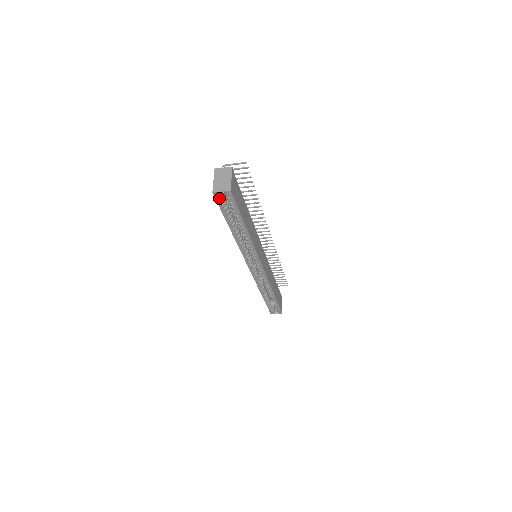
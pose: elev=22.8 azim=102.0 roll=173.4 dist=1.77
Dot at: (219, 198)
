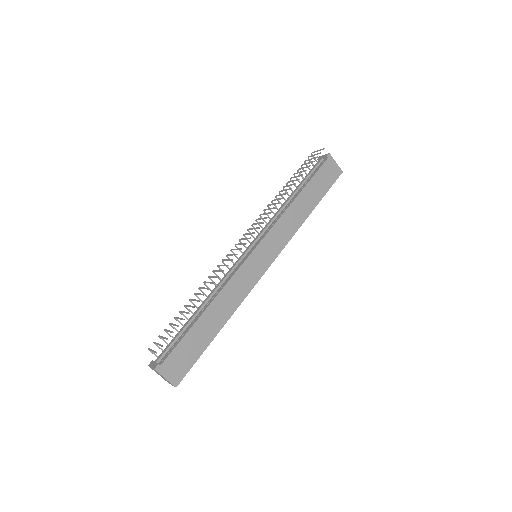
Dot at: occluded
